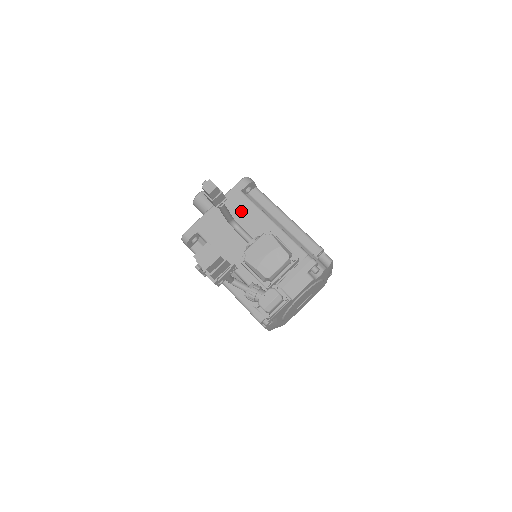
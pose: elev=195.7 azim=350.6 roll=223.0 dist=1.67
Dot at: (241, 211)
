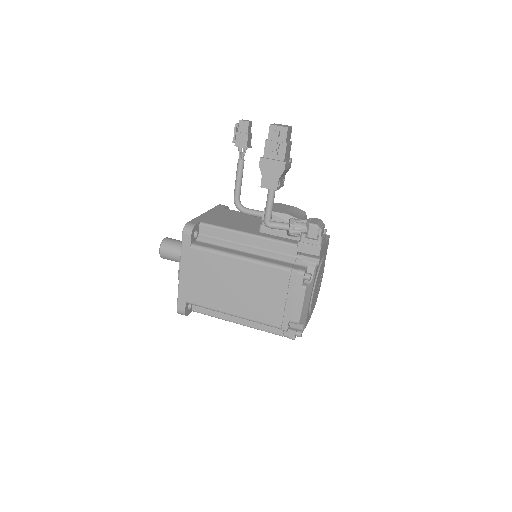
Dot at: (233, 214)
